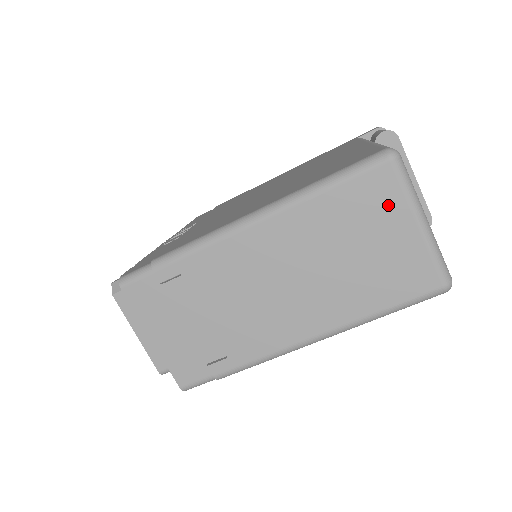
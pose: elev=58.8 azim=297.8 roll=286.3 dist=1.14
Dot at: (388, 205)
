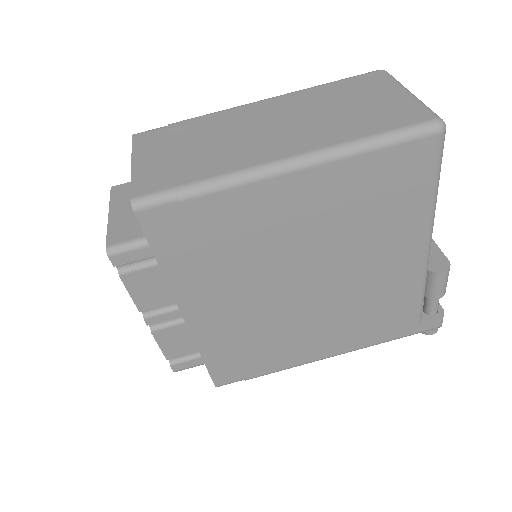
Dot at: (379, 85)
